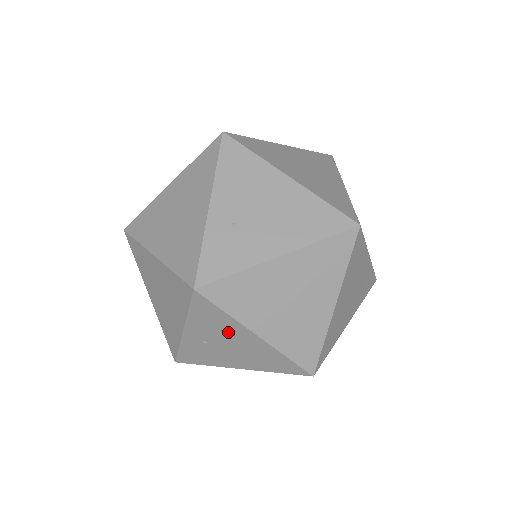
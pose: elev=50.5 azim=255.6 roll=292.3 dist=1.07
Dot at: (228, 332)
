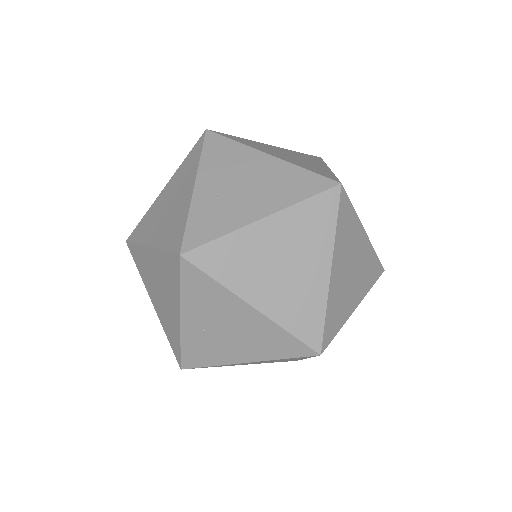
Dot at: (223, 309)
